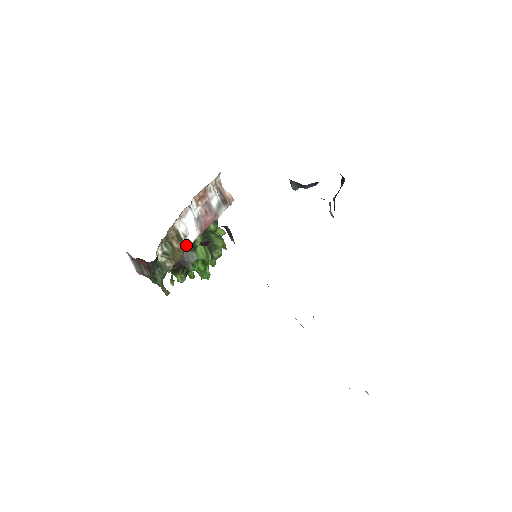
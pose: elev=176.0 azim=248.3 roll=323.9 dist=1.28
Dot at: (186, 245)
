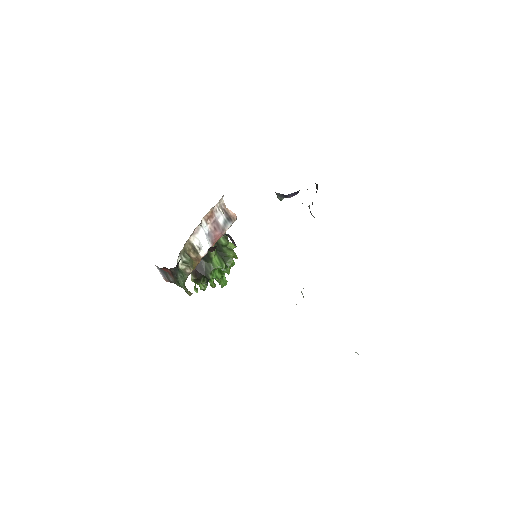
Dot at: (201, 255)
